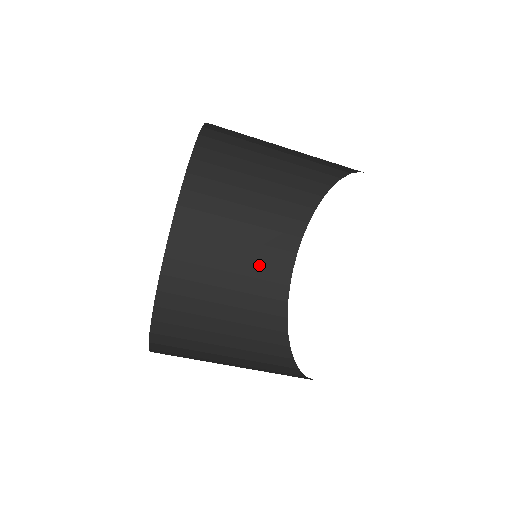
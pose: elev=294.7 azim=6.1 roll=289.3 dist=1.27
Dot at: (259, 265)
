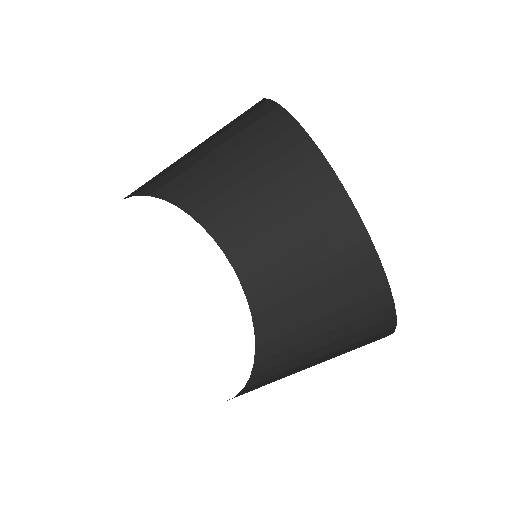
Dot at: (349, 310)
